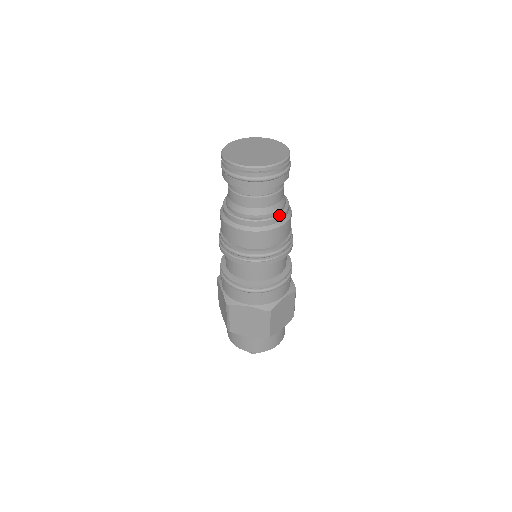
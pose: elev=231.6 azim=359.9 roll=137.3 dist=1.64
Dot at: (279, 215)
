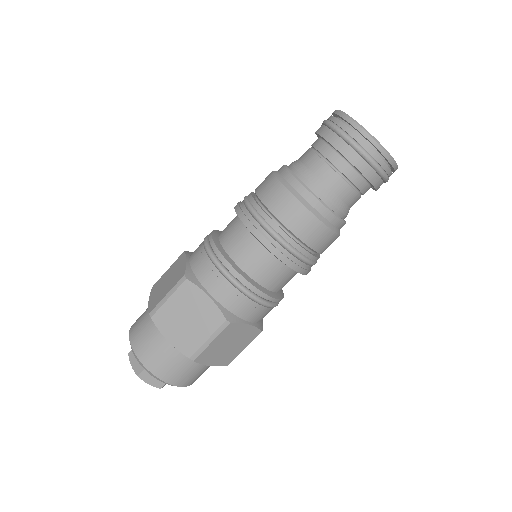
Dot at: occluded
